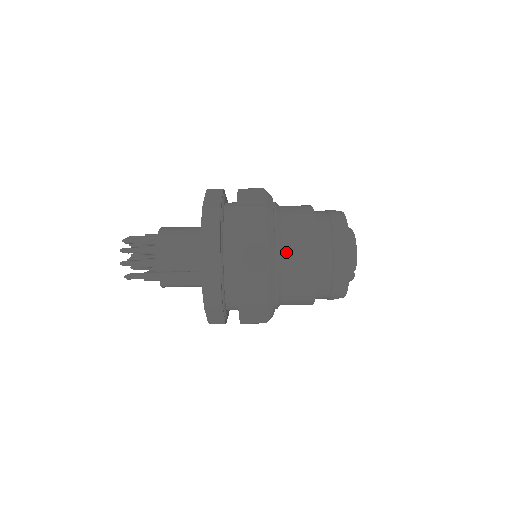
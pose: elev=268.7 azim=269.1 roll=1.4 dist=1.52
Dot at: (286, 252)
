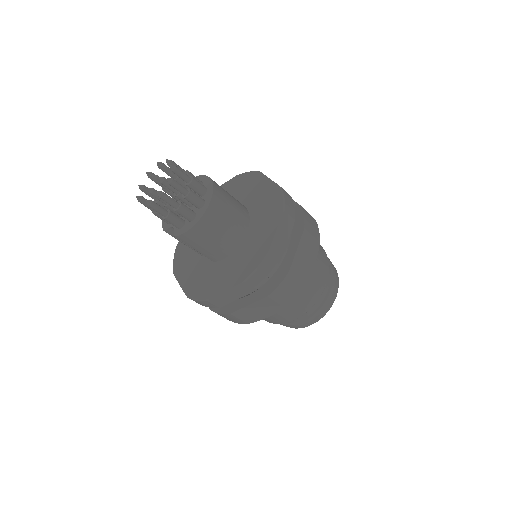
Dot at: occluded
